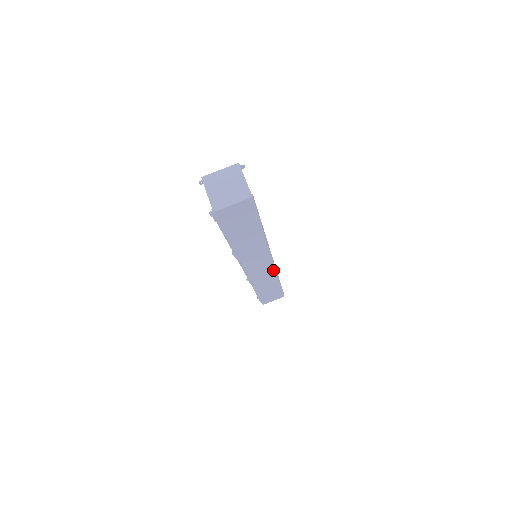
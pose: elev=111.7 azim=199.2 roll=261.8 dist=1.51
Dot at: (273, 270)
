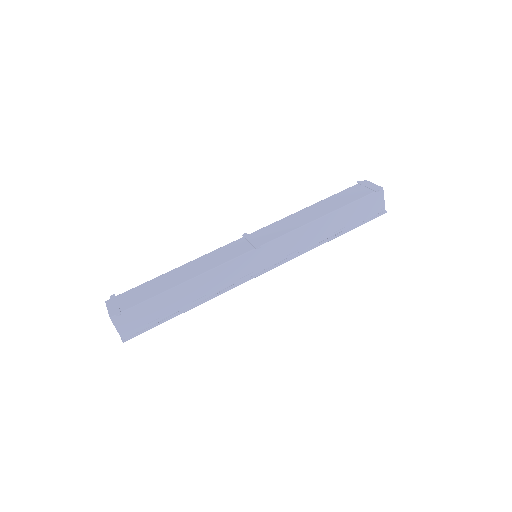
Dot at: (286, 260)
